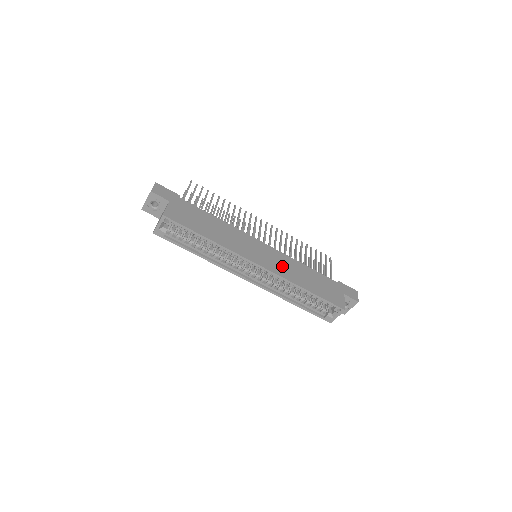
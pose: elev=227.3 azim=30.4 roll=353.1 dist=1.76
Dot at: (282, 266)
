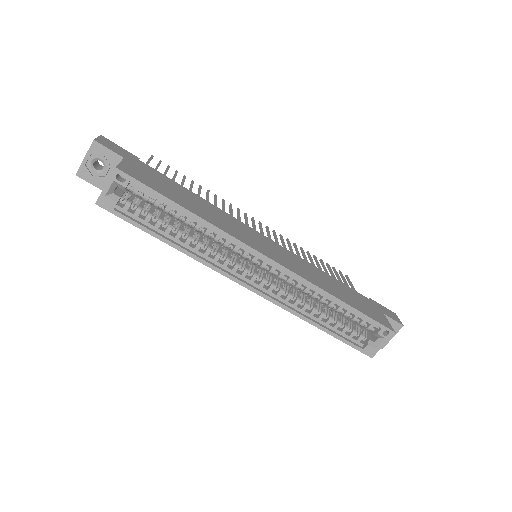
Dot at: (299, 266)
